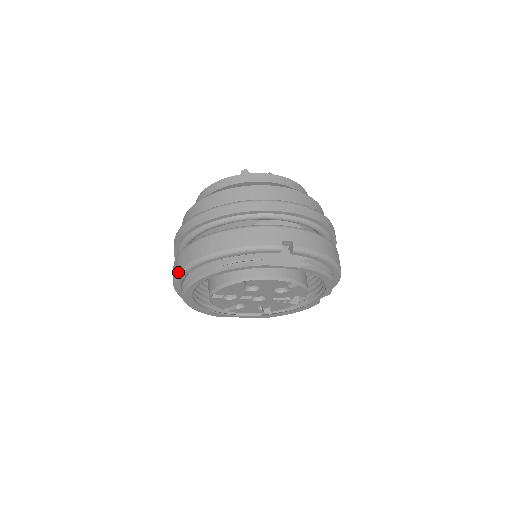
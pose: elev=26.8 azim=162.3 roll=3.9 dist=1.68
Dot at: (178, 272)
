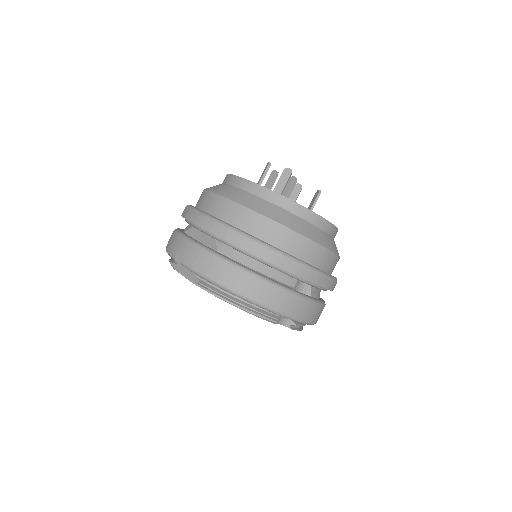
Dot at: occluded
